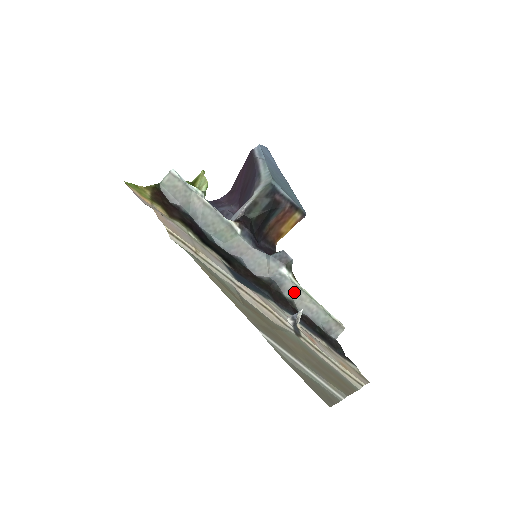
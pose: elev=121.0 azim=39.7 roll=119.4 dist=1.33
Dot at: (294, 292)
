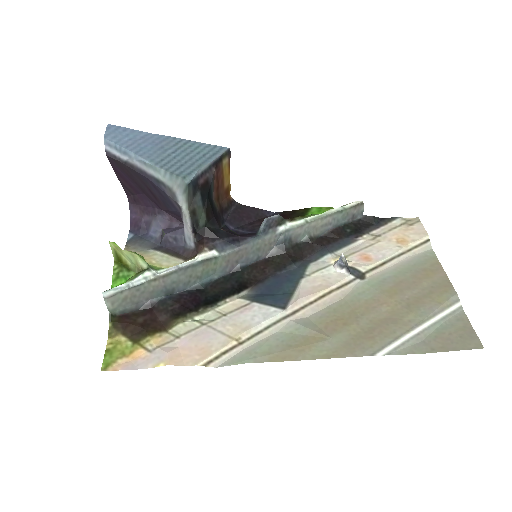
Dot at: (304, 231)
